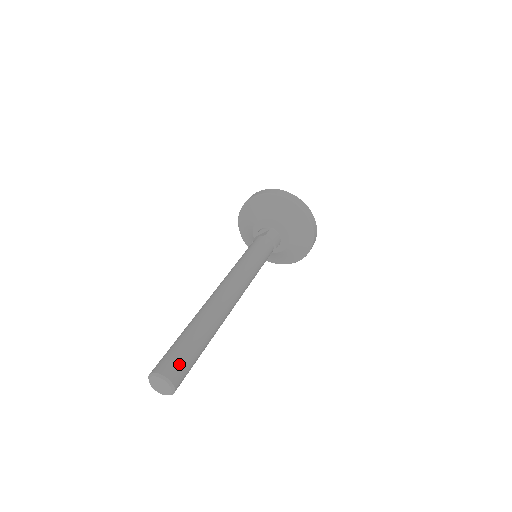
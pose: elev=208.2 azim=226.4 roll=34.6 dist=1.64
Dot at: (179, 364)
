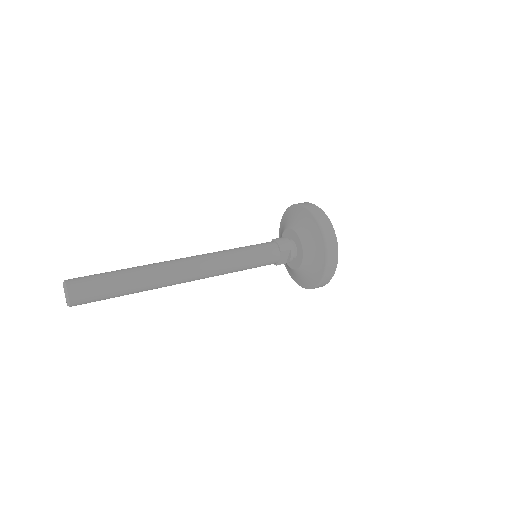
Dot at: (85, 278)
